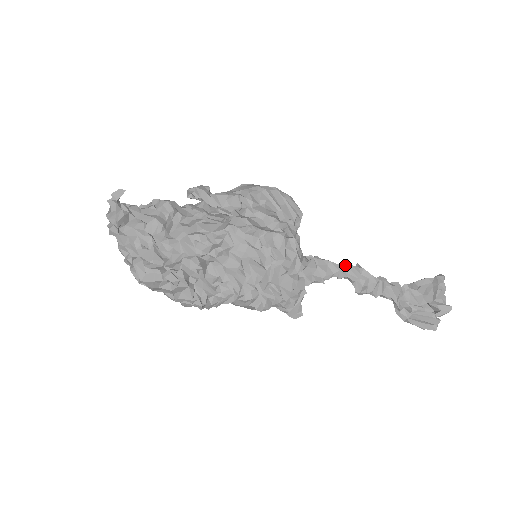
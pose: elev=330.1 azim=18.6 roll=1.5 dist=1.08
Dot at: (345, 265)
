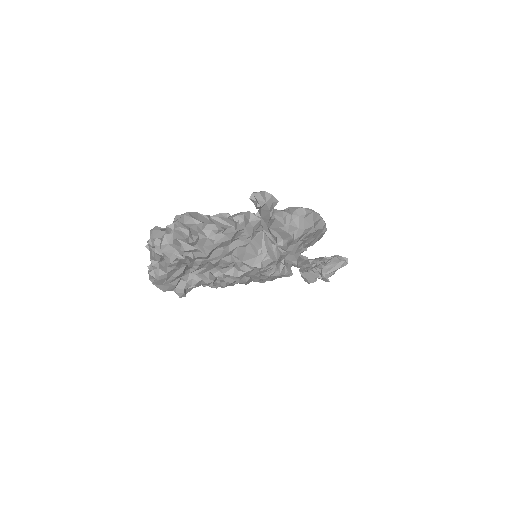
Dot at: (305, 260)
